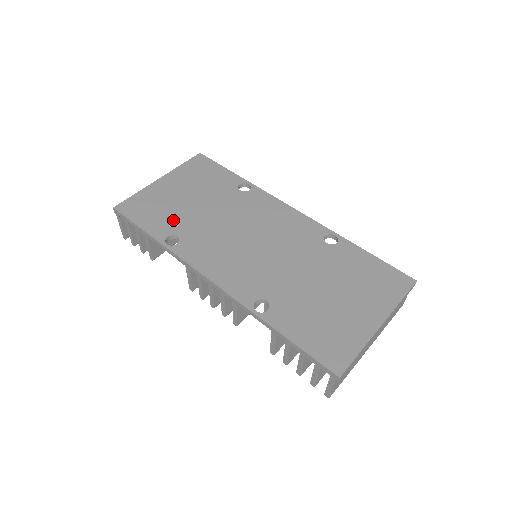
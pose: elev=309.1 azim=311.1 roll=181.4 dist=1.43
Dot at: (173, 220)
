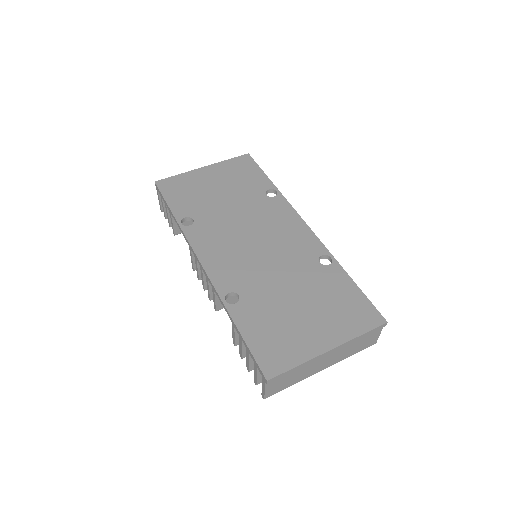
Dot at: (196, 205)
